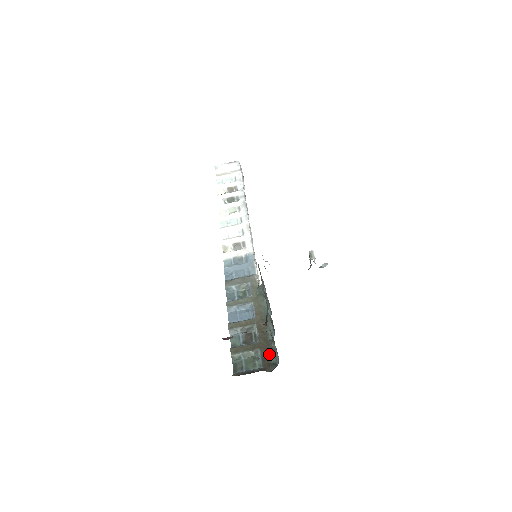
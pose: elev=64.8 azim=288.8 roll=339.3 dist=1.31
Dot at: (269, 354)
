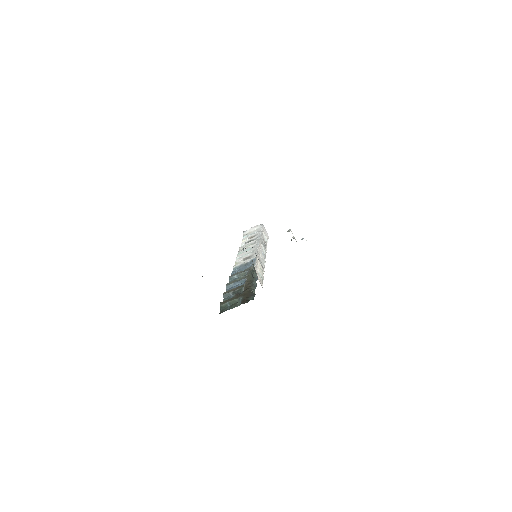
Dot at: (249, 297)
